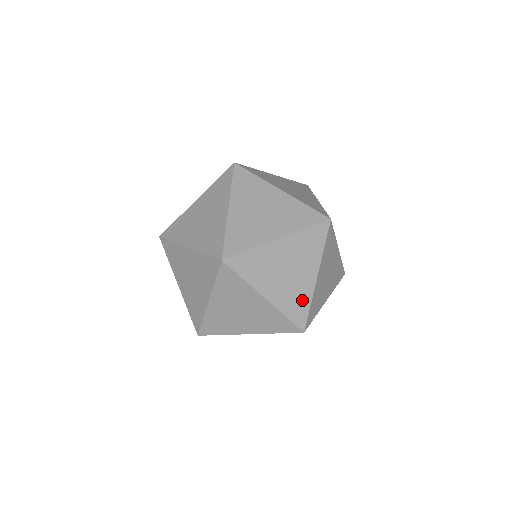
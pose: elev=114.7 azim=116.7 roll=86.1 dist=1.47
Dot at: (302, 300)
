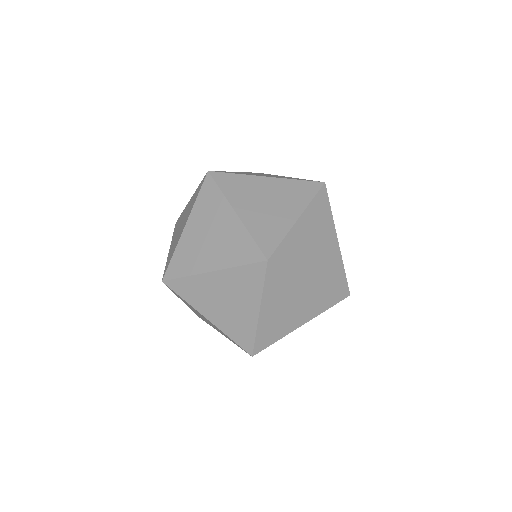
Dot at: (337, 266)
